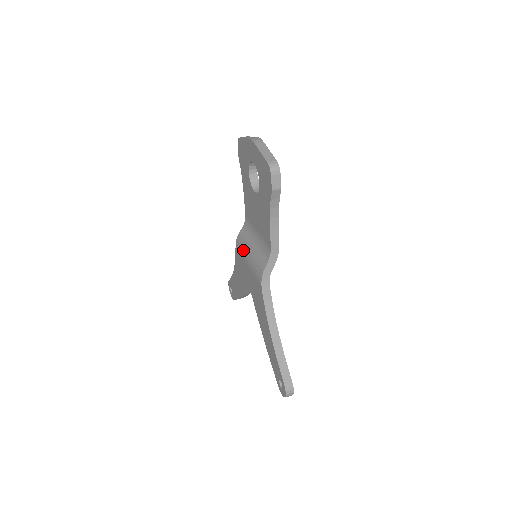
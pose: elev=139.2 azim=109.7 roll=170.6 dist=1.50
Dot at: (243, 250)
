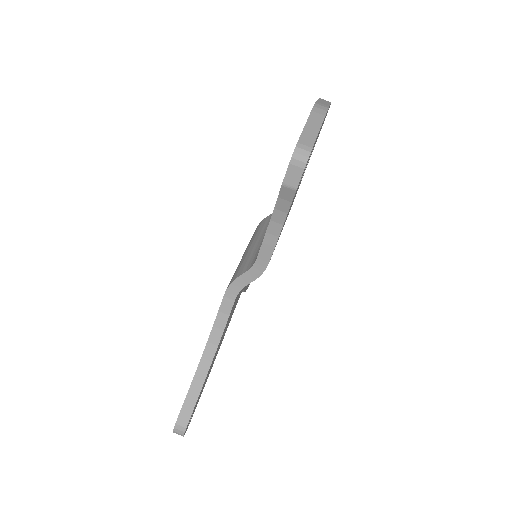
Dot at: (251, 239)
